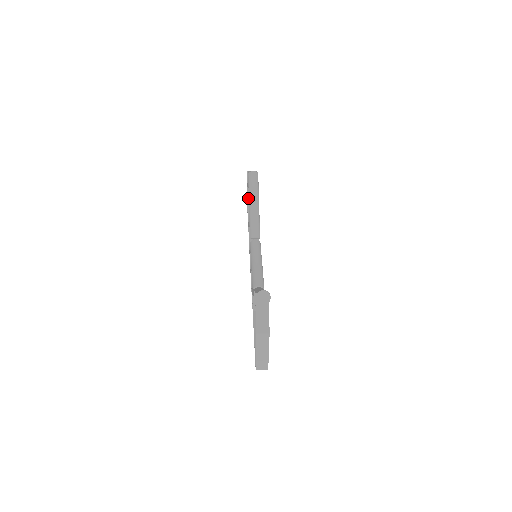
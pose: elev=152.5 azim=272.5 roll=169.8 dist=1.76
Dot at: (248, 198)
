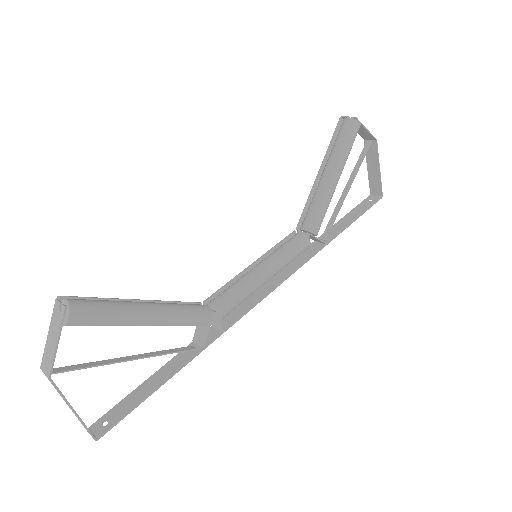
Dot at: (368, 169)
